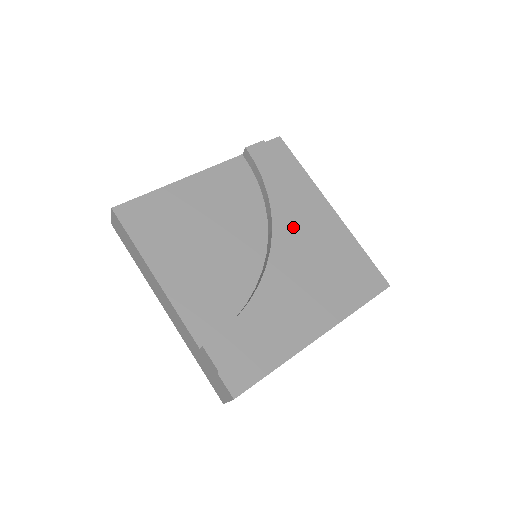
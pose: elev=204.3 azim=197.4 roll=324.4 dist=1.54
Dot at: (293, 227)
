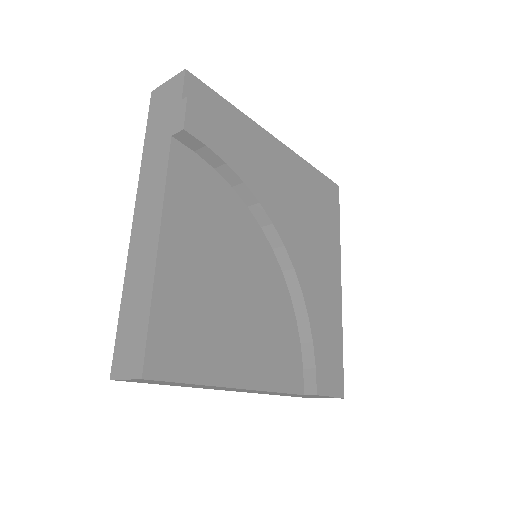
Dot at: (279, 201)
